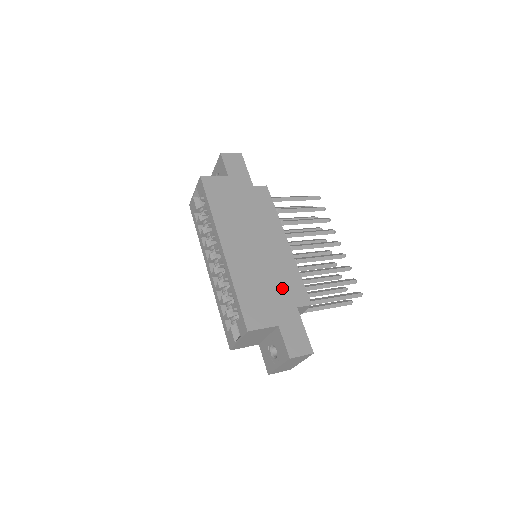
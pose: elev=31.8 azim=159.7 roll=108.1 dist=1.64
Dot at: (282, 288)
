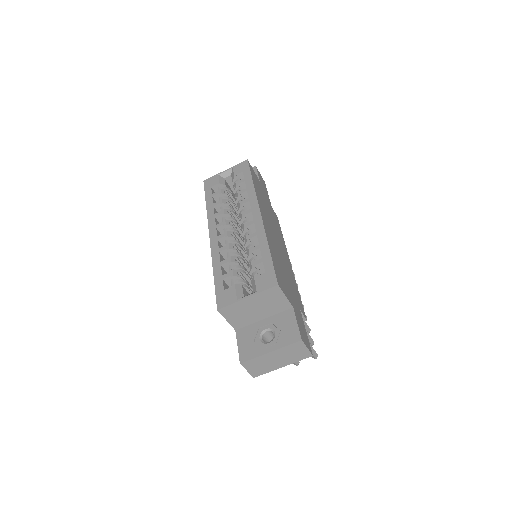
Dot at: (292, 286)
